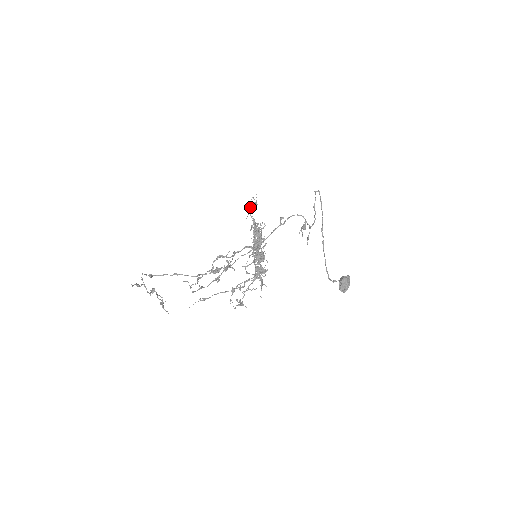
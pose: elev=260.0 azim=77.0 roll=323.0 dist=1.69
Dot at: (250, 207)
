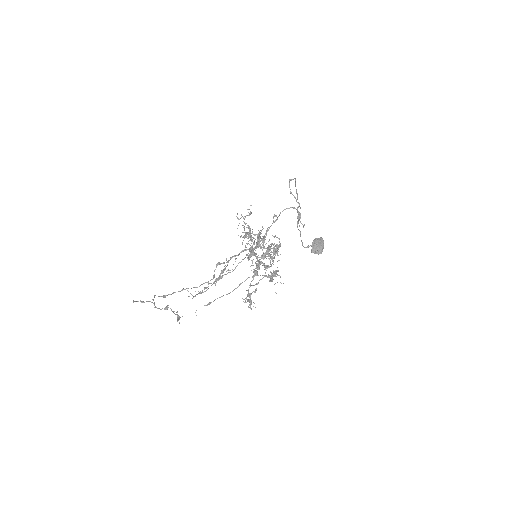
Dot at: (242, 216)
